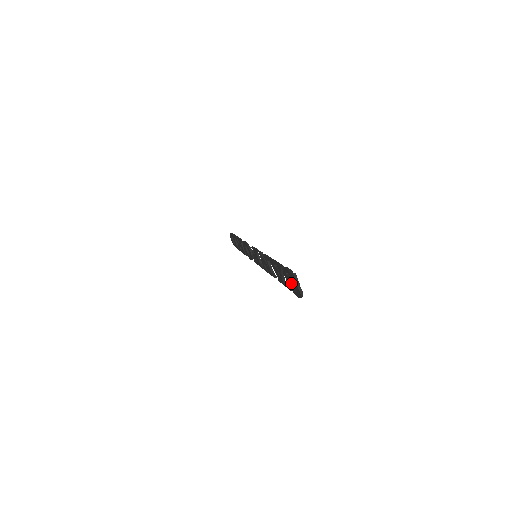
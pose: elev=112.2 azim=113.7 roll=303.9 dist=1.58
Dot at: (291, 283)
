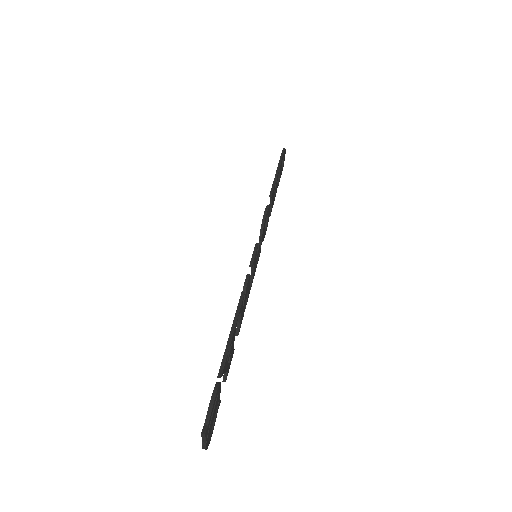
Dot at: occluded
